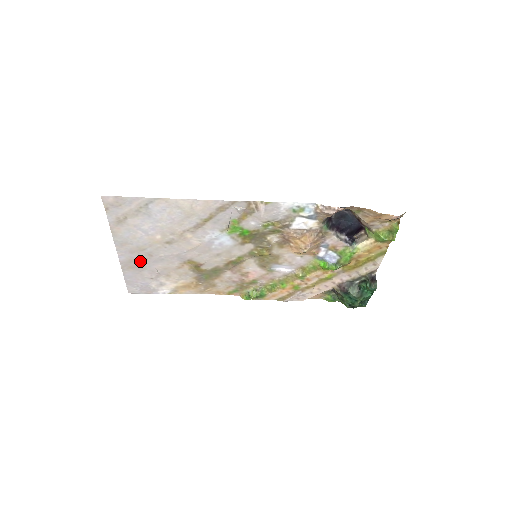
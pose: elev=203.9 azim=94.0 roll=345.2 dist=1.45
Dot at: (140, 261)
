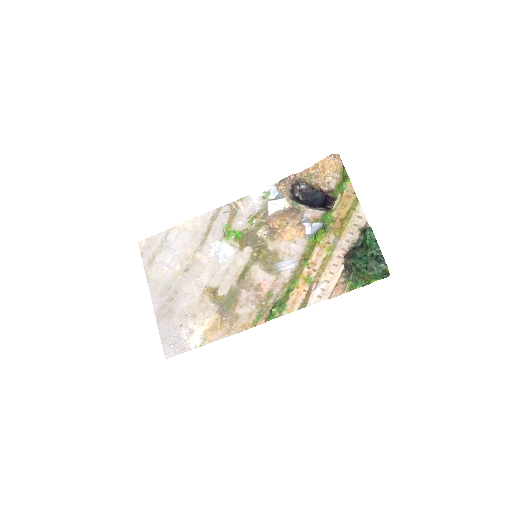
Dot at: (169, 304)
